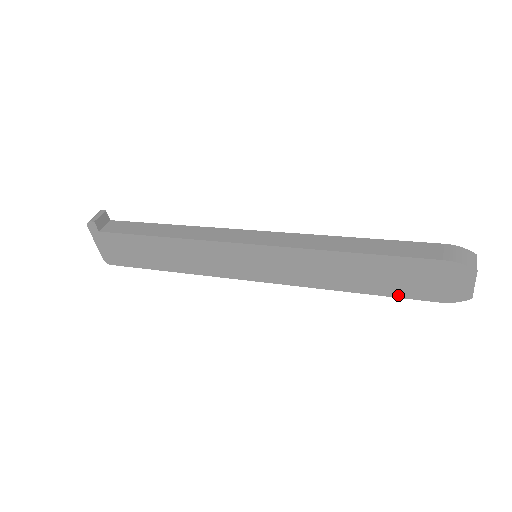
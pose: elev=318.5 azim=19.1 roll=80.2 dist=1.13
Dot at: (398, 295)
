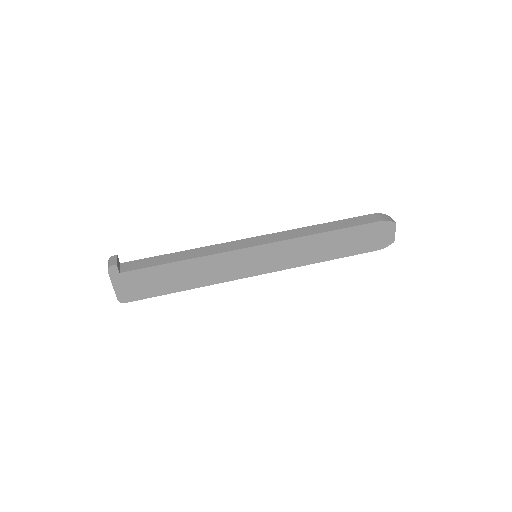
Dot at: (354, 253)
